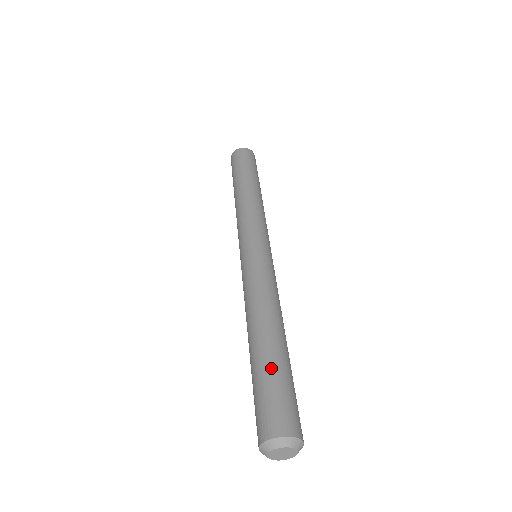
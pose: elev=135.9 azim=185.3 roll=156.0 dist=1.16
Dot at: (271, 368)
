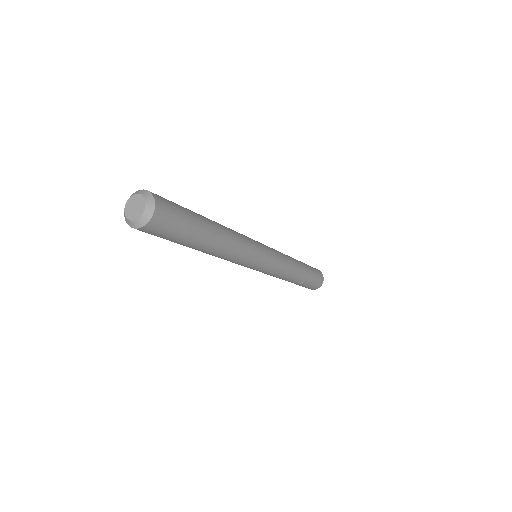
Dot at: occluded
